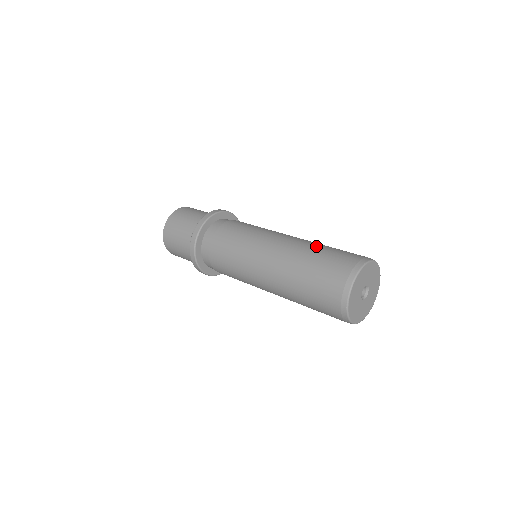
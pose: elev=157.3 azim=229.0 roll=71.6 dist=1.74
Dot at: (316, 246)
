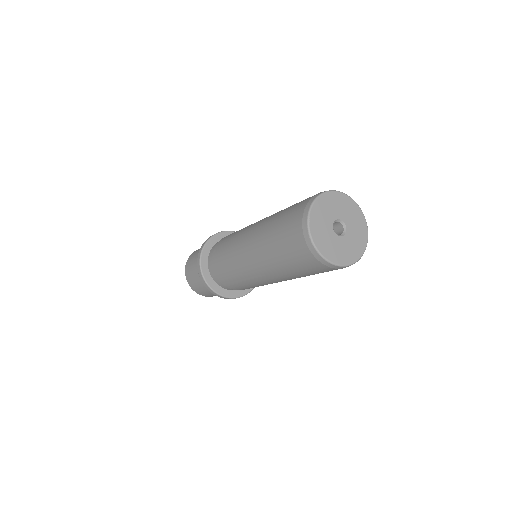
Dot at: occluded
